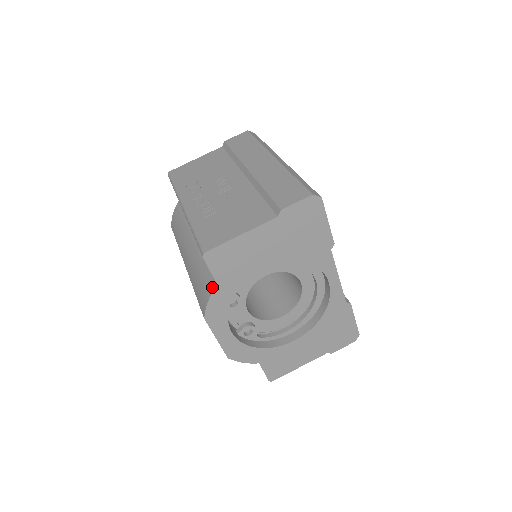
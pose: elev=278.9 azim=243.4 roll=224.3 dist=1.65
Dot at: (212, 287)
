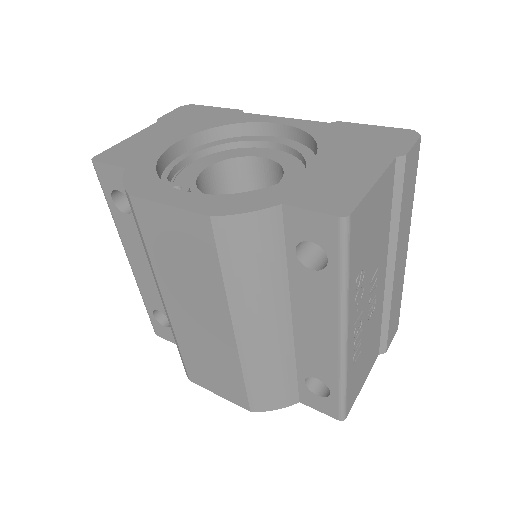
Dot at: occluded
